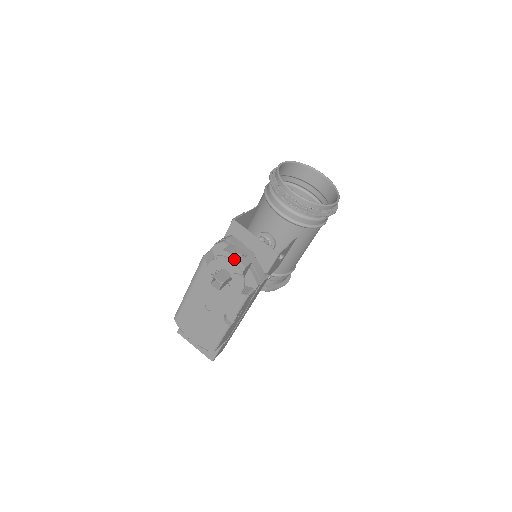
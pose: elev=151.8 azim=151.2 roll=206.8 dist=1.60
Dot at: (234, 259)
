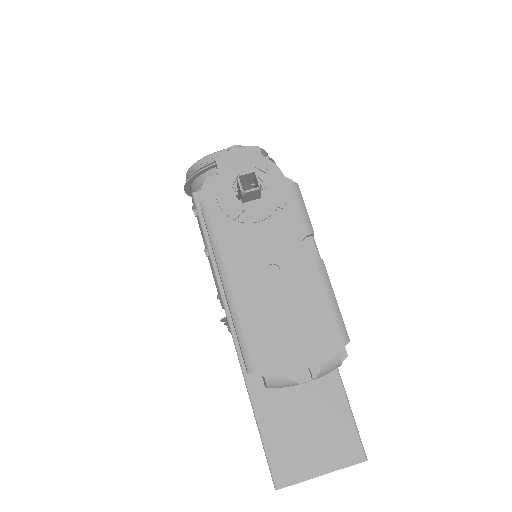
Dot at: (237, 153)
